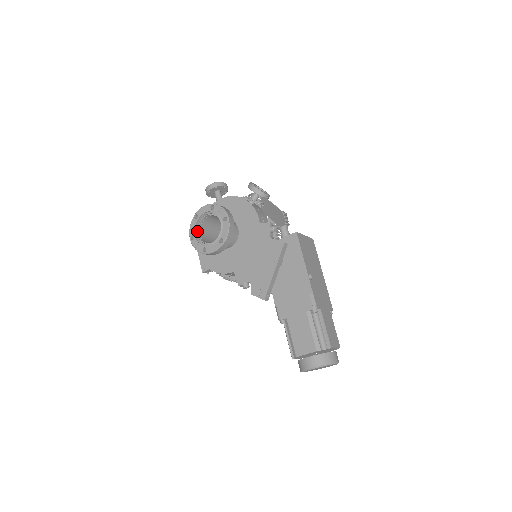
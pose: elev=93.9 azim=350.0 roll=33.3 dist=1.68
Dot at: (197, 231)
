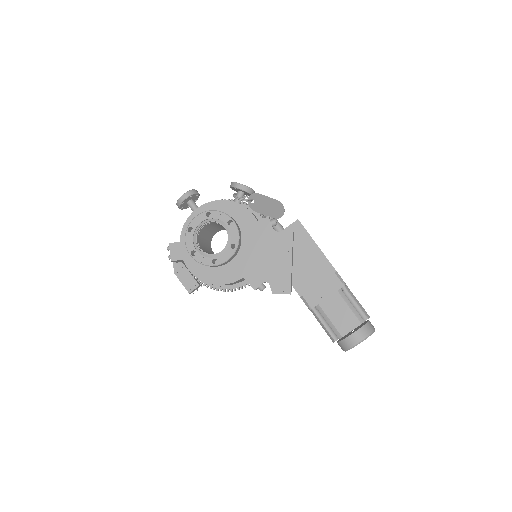
Dot at: (196, 245)
